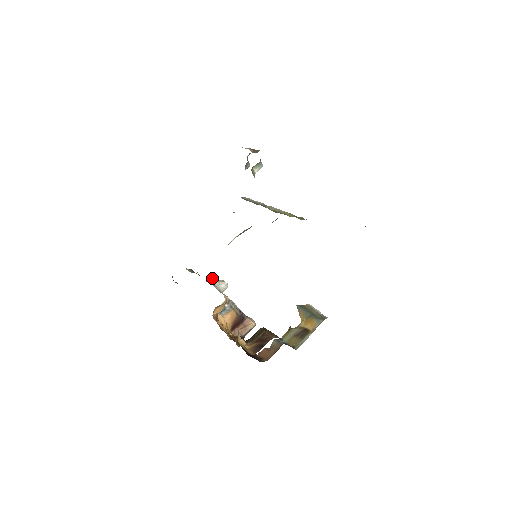
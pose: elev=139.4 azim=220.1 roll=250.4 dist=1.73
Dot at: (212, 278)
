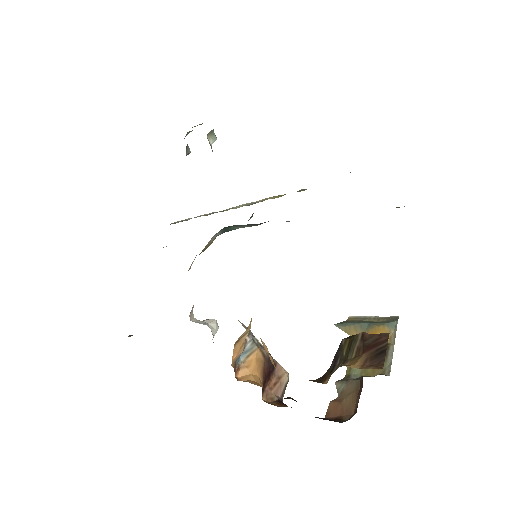
Dot at: (191, 315)
